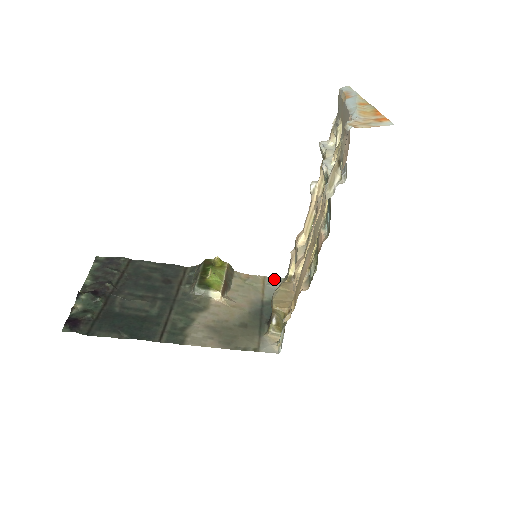
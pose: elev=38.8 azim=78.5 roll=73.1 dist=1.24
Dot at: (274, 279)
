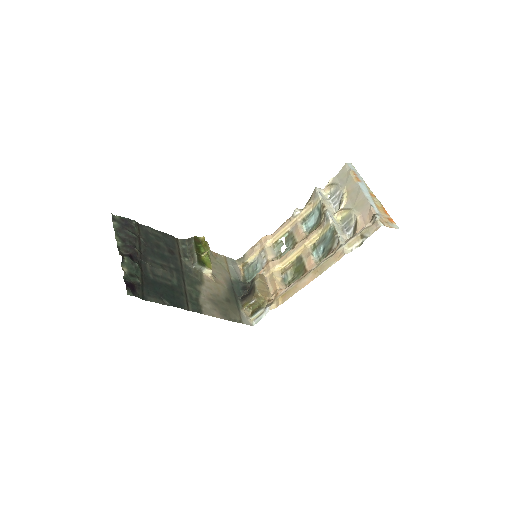
Dot at: (231, 260)
